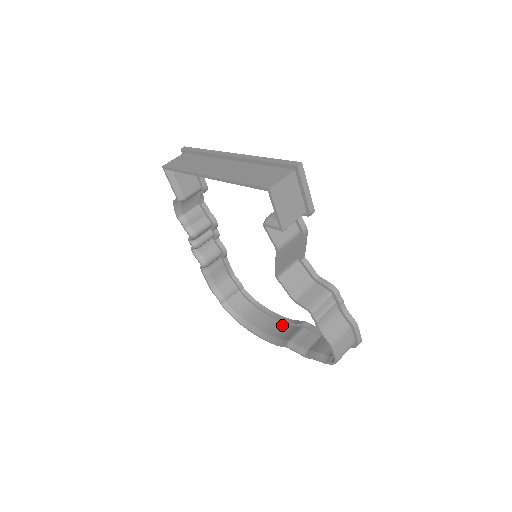
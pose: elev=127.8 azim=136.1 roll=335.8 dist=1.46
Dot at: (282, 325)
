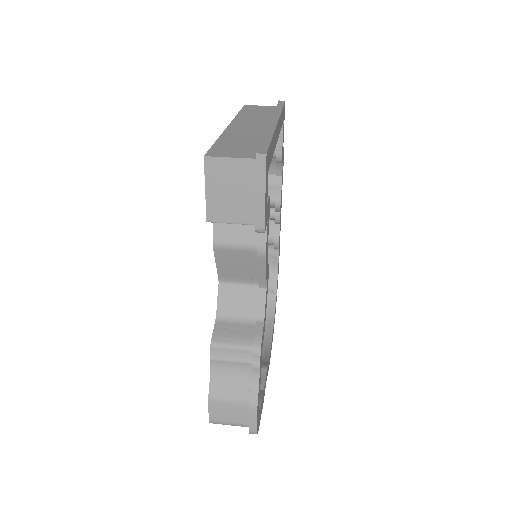
Dot at: occluded
